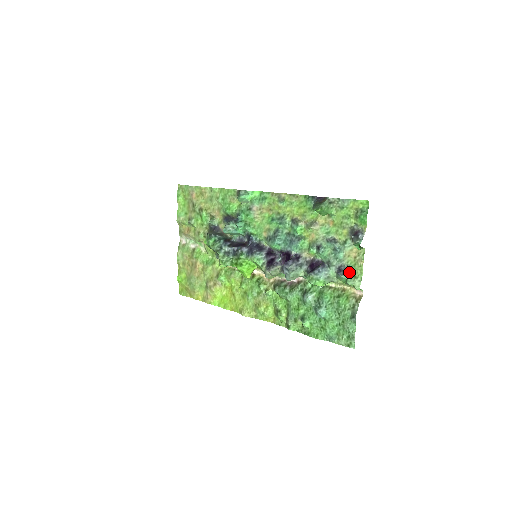
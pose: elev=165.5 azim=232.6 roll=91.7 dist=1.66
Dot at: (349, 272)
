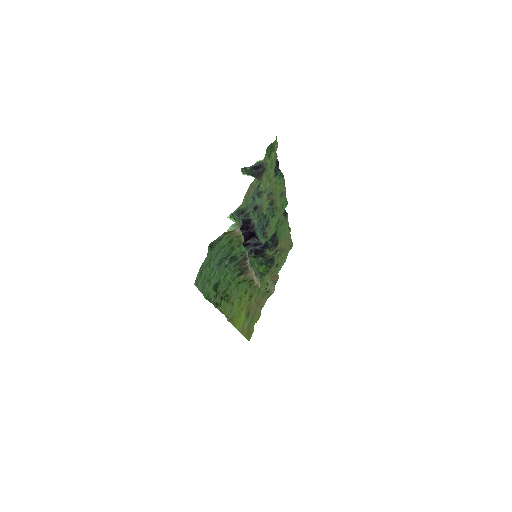
Dot at: occluded
